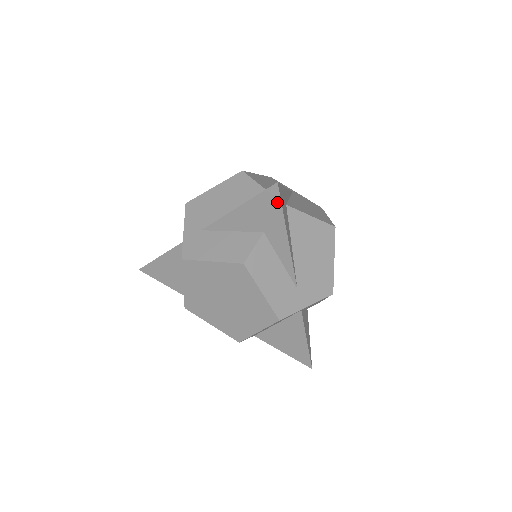
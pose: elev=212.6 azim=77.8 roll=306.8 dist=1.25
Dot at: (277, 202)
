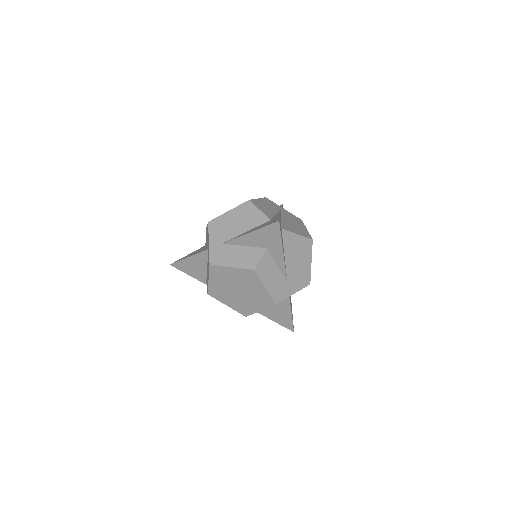
Dot at: (278, 232)
